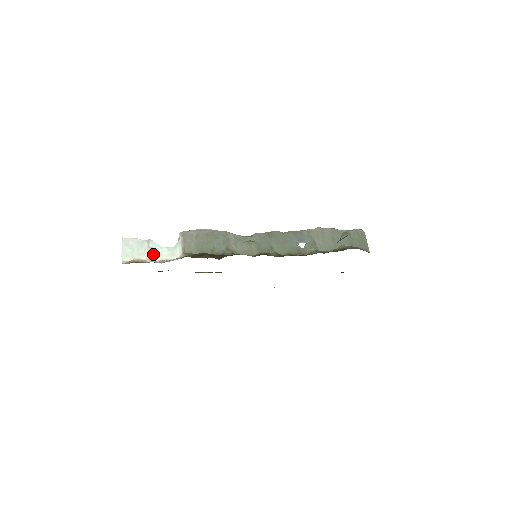
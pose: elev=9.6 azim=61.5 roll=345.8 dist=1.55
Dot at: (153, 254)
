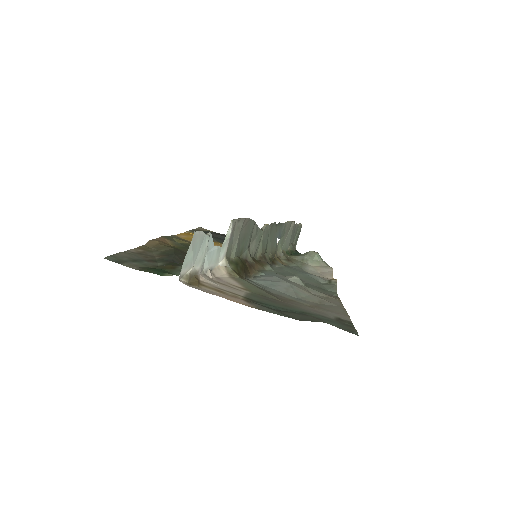
Dot at: (206, 260)
